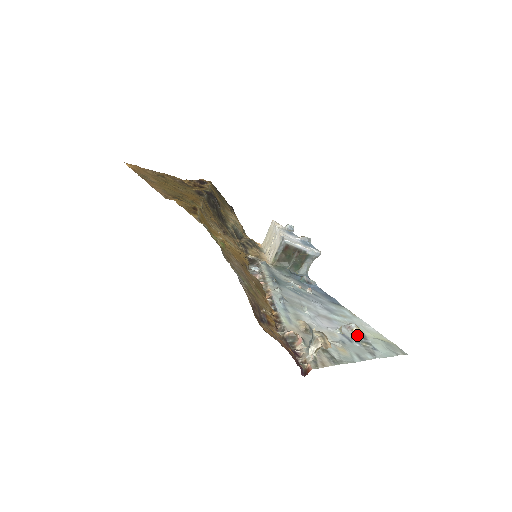
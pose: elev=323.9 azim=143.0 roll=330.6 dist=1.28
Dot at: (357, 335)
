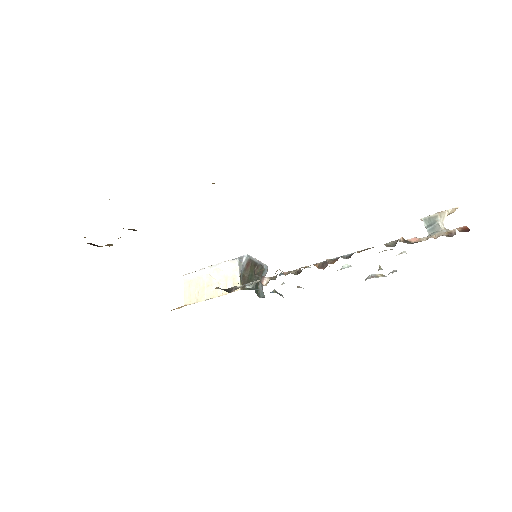
Dot at: (385, 276)
